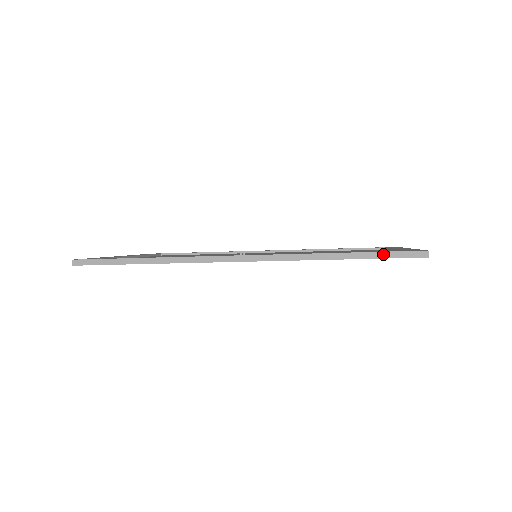
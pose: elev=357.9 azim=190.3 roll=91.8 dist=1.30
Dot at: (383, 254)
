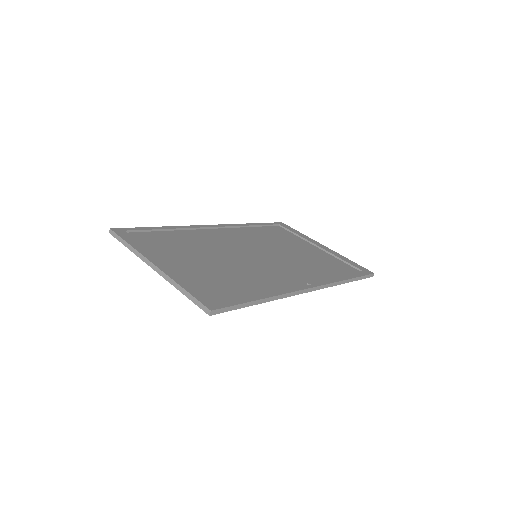
Dot at: (362, 277)
